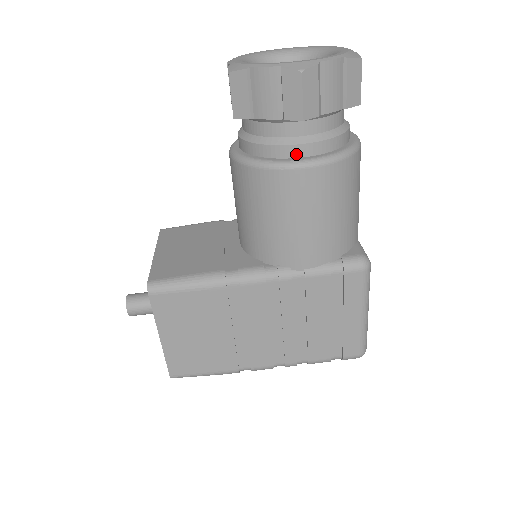
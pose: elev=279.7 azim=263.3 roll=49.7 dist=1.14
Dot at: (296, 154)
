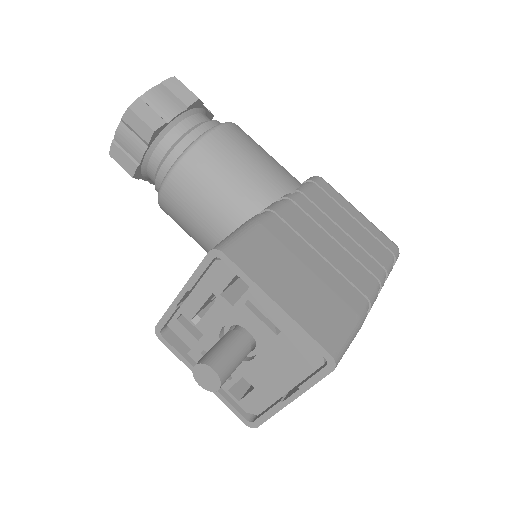
Dot at: occluded
